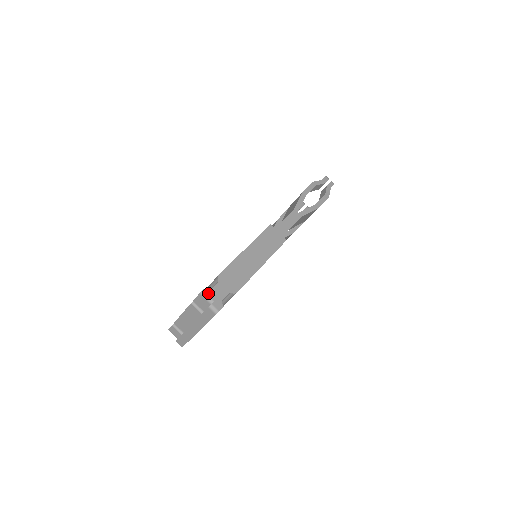
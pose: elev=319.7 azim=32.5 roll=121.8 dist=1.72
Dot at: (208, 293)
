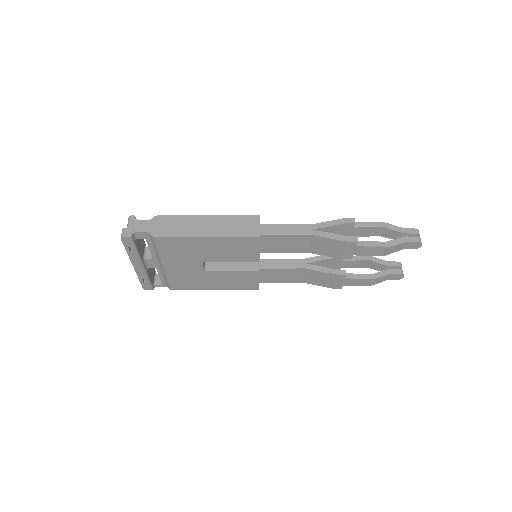
Dot at: (132, 220)
